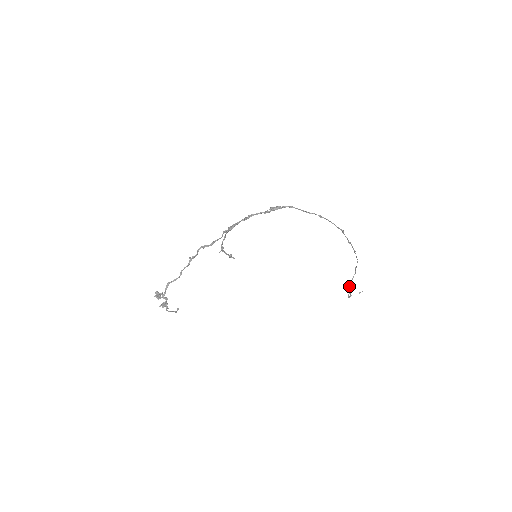
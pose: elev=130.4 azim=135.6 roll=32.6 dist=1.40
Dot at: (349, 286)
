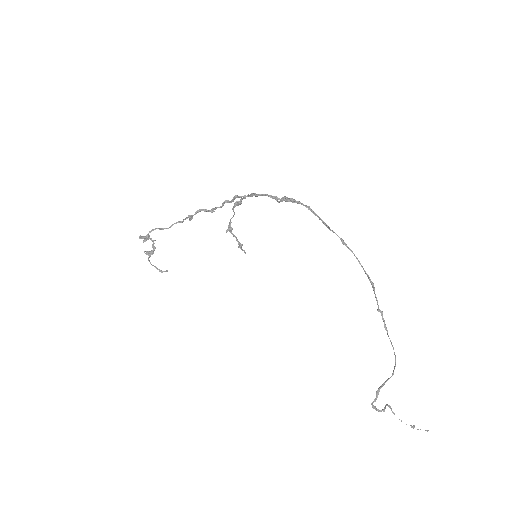
Dot at: (377, 390)
